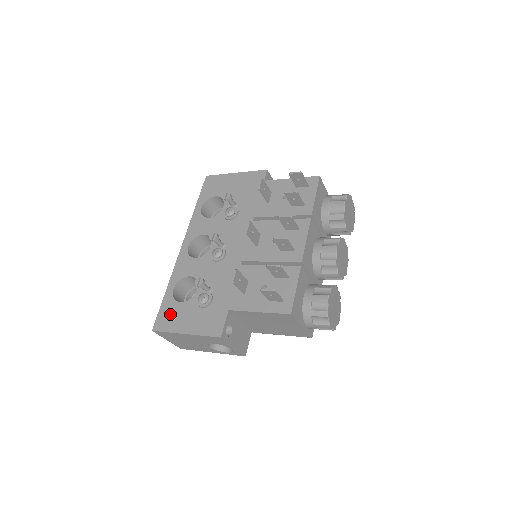
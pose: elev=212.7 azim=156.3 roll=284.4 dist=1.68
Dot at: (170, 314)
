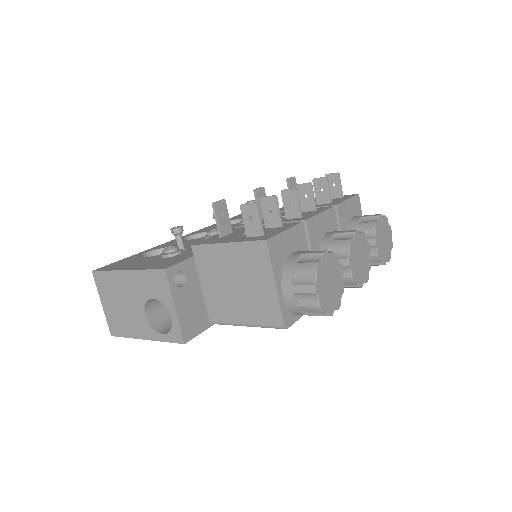
Dot at: (124, 262)
